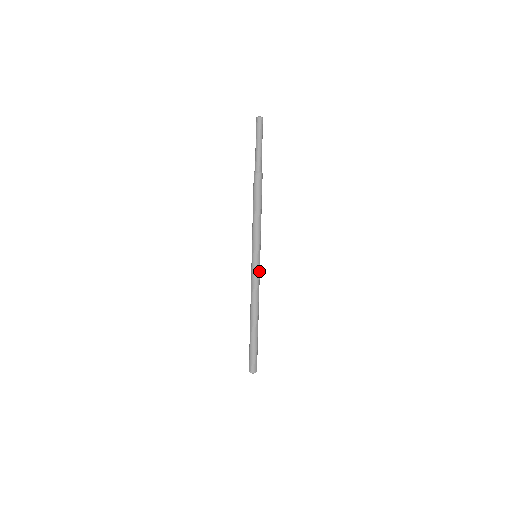
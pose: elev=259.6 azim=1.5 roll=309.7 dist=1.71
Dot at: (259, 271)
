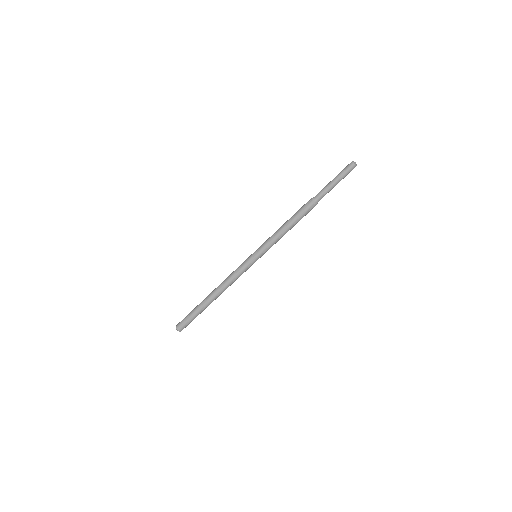
Dot at: occluded
